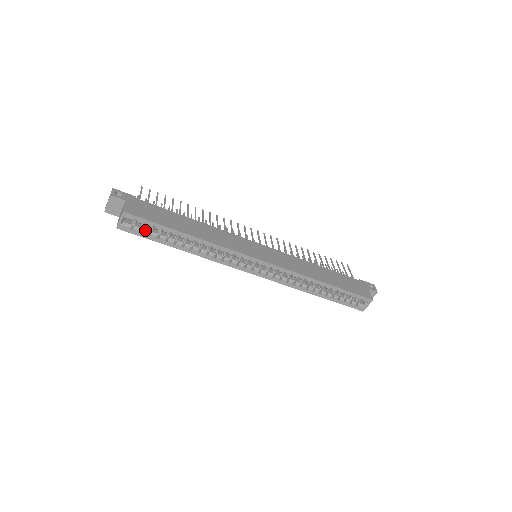
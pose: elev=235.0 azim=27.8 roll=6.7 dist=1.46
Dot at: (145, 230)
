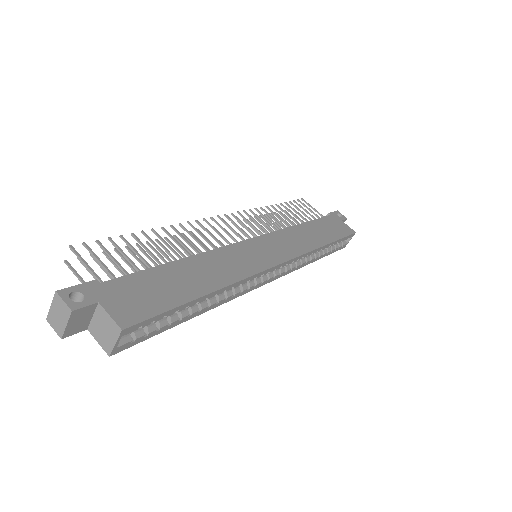
Dot at: (150, 327)
